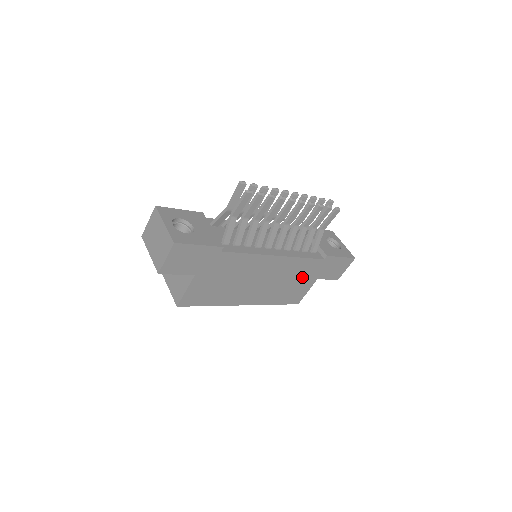
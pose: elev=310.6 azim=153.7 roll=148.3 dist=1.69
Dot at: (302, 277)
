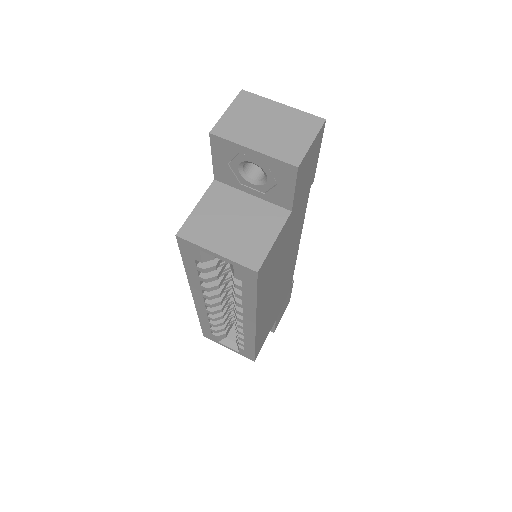
Dot at: (278, 305)
